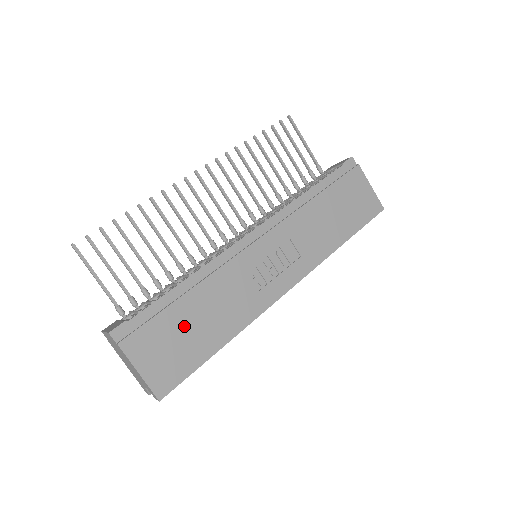
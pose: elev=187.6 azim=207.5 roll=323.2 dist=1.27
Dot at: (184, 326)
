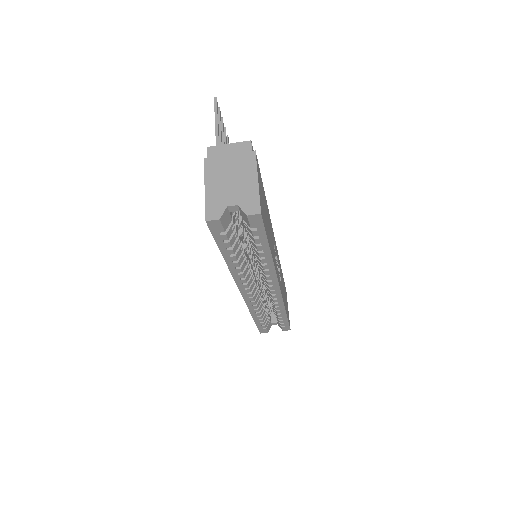
Dot at: (265, 208)
